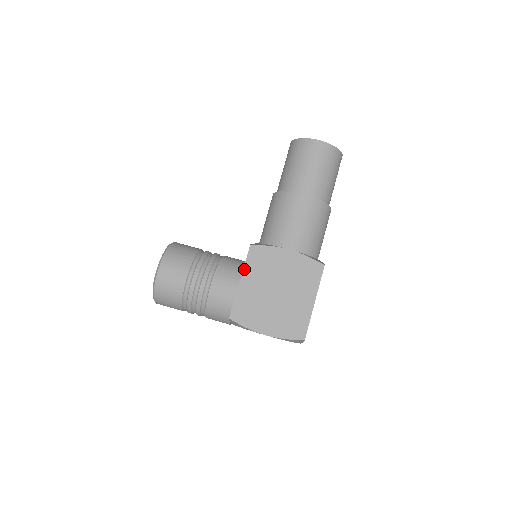
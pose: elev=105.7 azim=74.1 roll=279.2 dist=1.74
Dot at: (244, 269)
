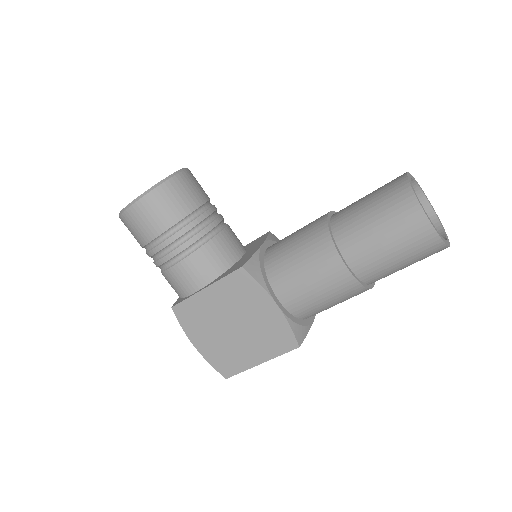
Dot at: (217, 282)
